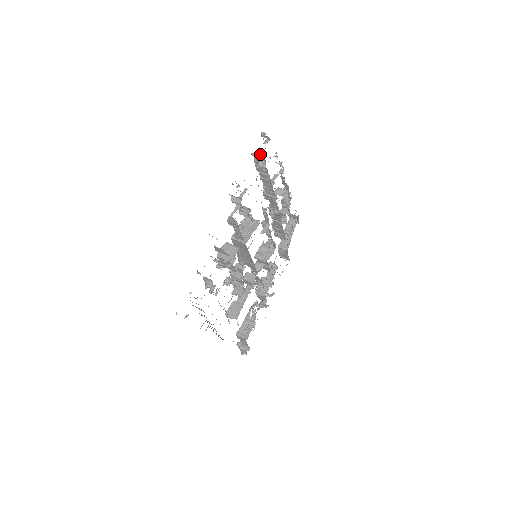
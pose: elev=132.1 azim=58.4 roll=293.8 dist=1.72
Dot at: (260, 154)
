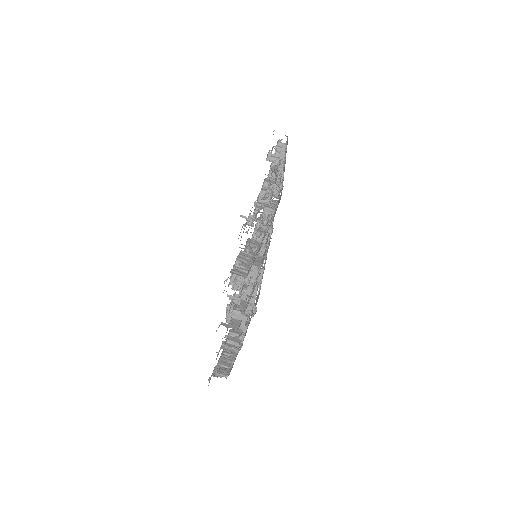
Dot at: occluded
